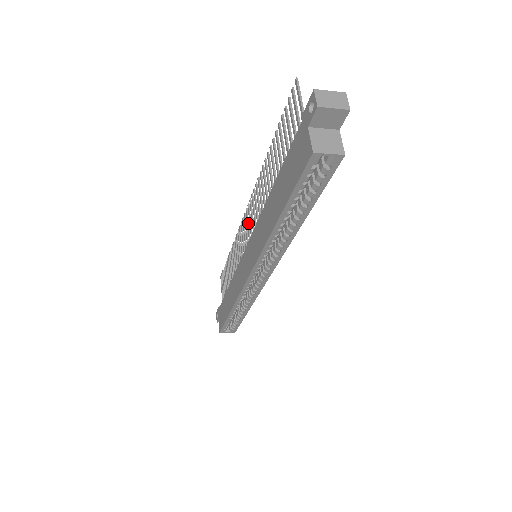
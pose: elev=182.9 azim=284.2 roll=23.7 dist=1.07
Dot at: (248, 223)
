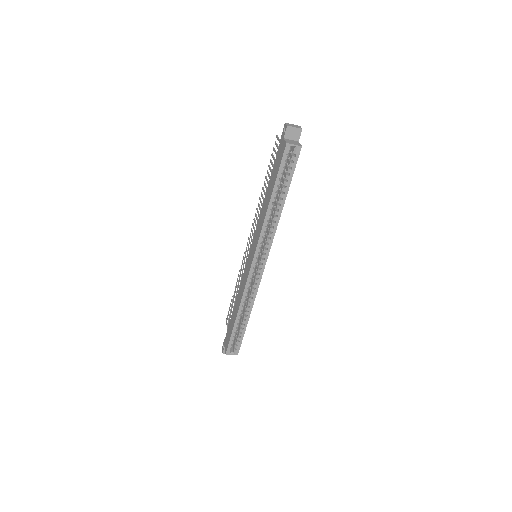
Dot at: (250, 243)
